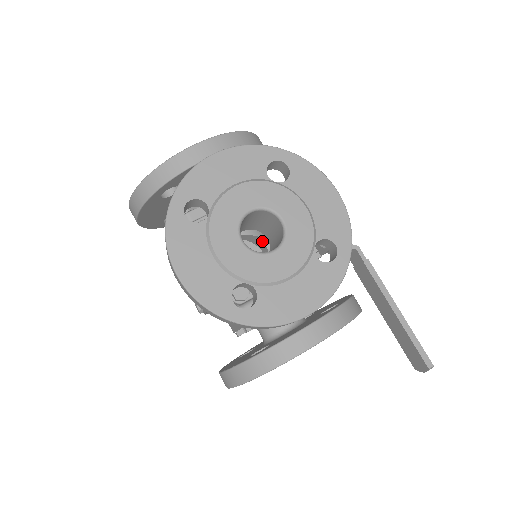
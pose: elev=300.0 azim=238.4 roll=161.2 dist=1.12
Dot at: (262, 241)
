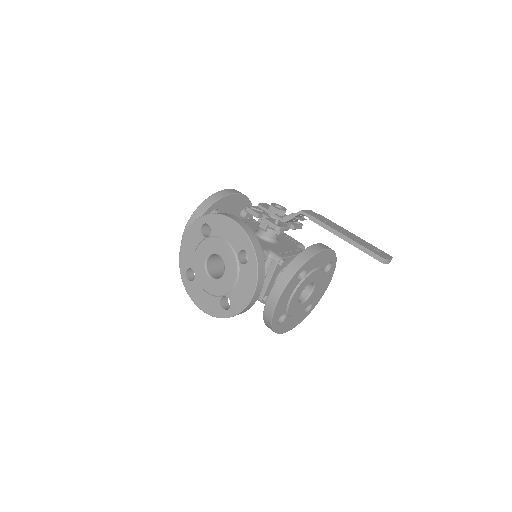
Dot at: occluded
